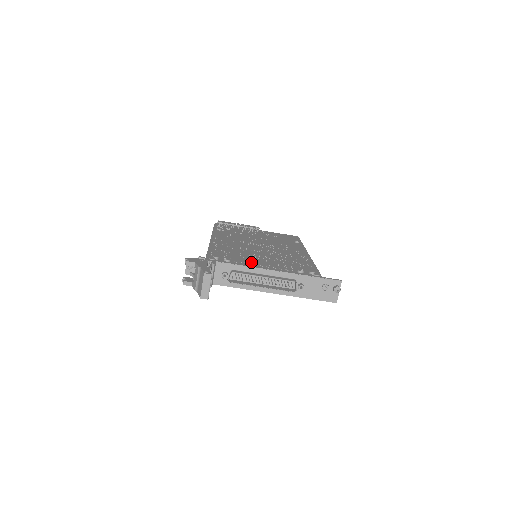
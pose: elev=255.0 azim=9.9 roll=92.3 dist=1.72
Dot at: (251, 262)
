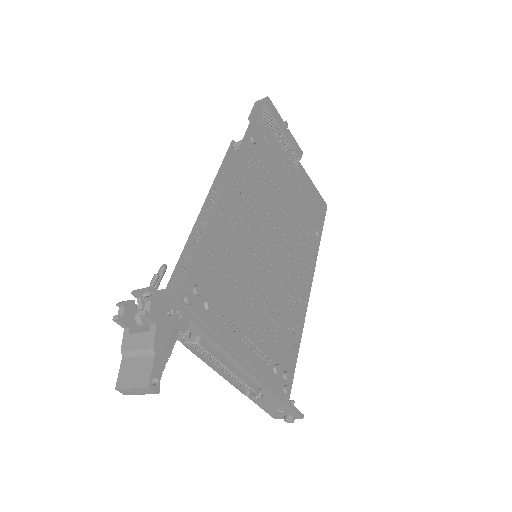
Dot at: (237, 317)
